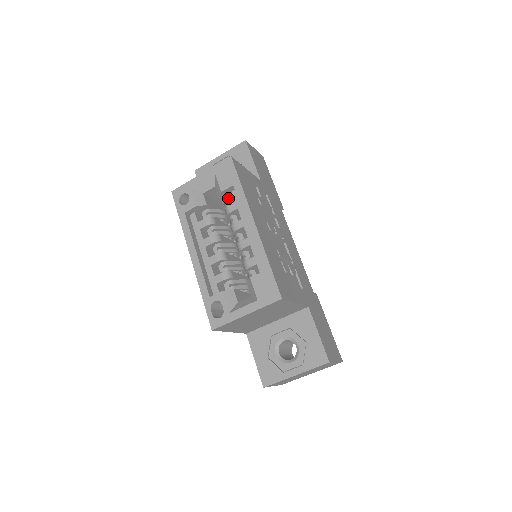
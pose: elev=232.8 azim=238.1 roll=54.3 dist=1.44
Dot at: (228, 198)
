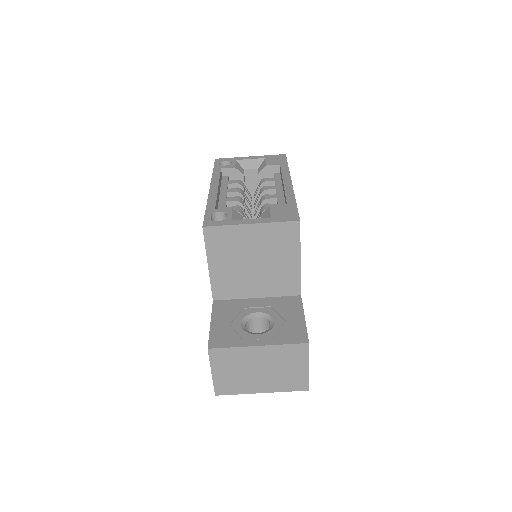
Dot at: occluded
